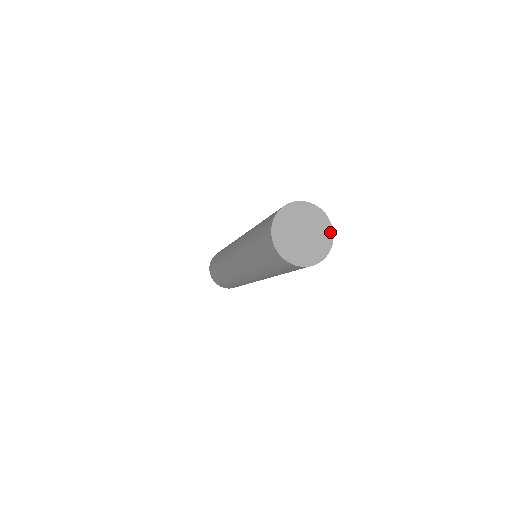
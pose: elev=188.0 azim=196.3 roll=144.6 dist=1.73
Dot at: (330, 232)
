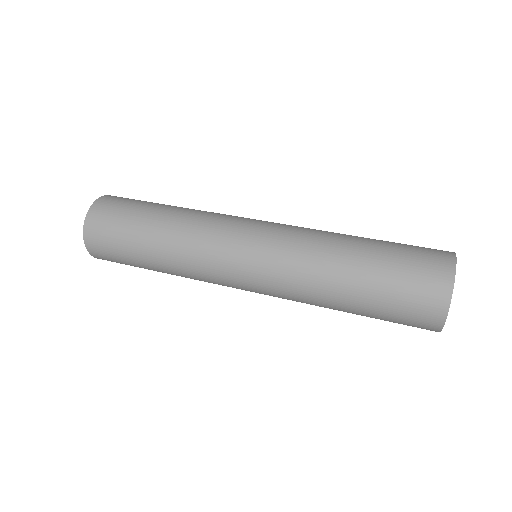
Dot at: occluded
